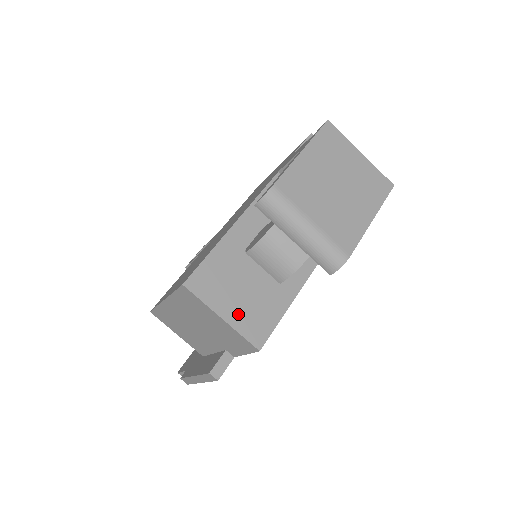
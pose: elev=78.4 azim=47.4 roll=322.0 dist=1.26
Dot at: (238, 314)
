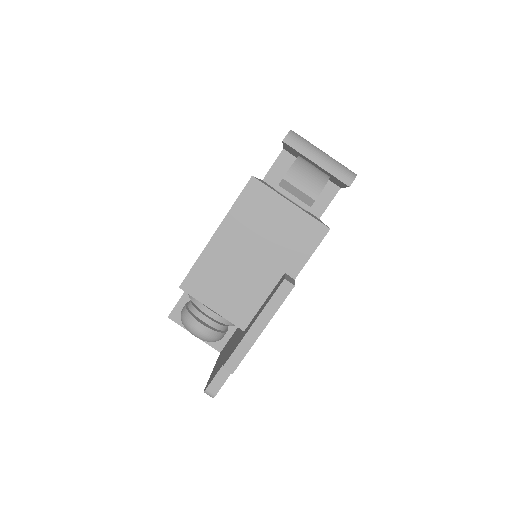
Dot at: (299, 207)
